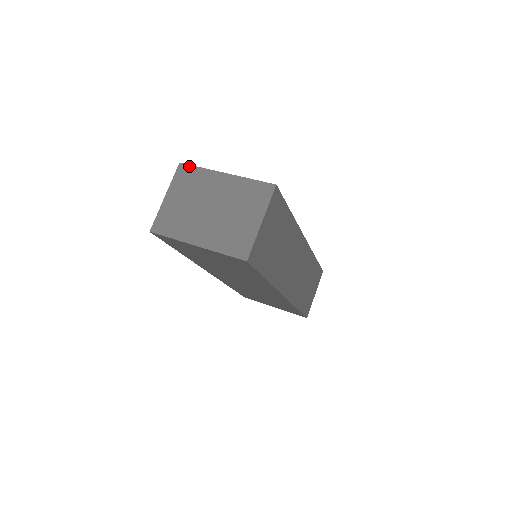
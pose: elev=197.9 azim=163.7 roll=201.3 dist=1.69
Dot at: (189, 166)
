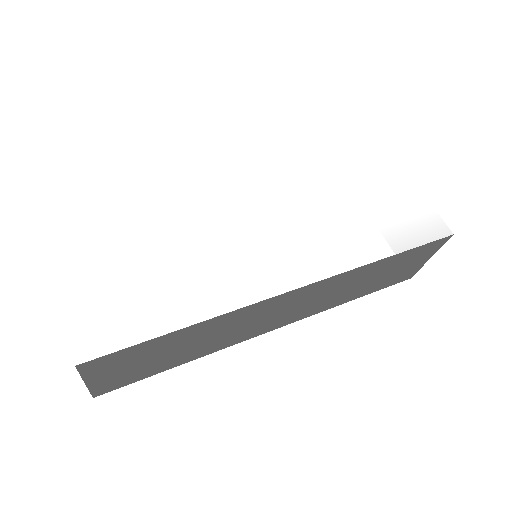
Dot at: occluded
